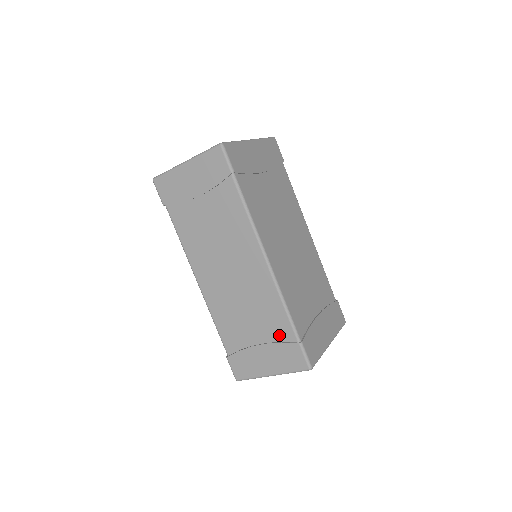
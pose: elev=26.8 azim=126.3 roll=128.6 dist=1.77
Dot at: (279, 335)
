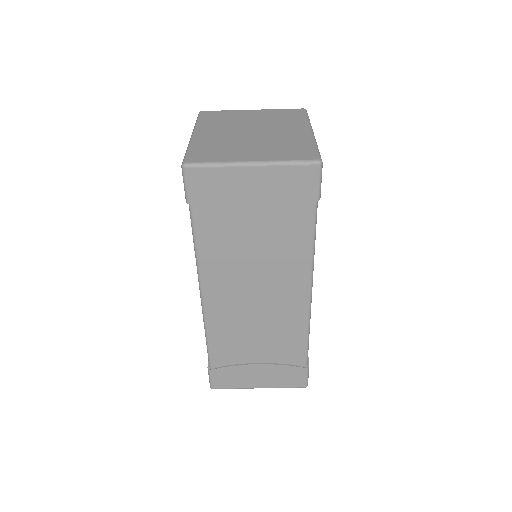
Dot at: (287, 359)
